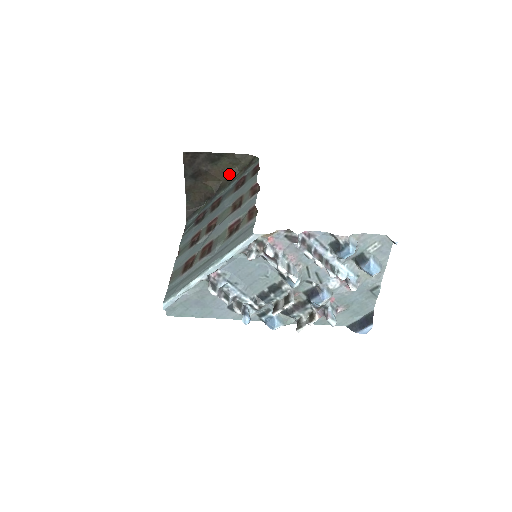
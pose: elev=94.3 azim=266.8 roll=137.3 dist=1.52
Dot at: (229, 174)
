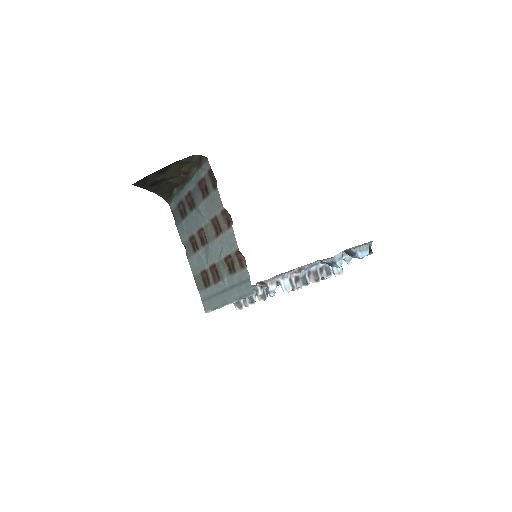
Dot at: (184, 171)
